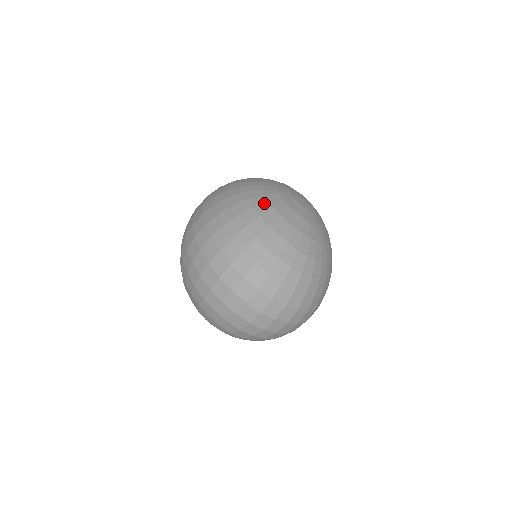
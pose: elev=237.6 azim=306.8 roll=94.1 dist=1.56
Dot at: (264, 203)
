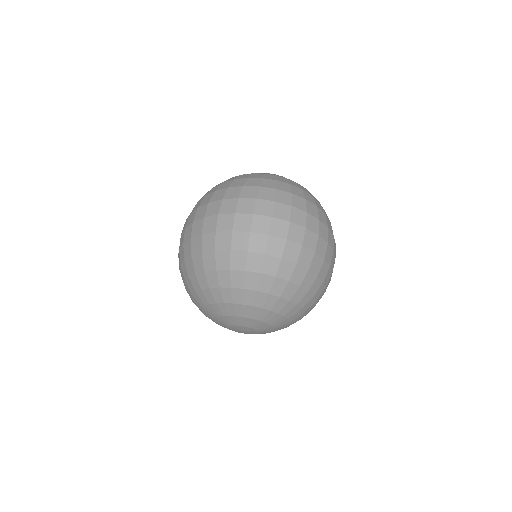
Dot at: occluded
